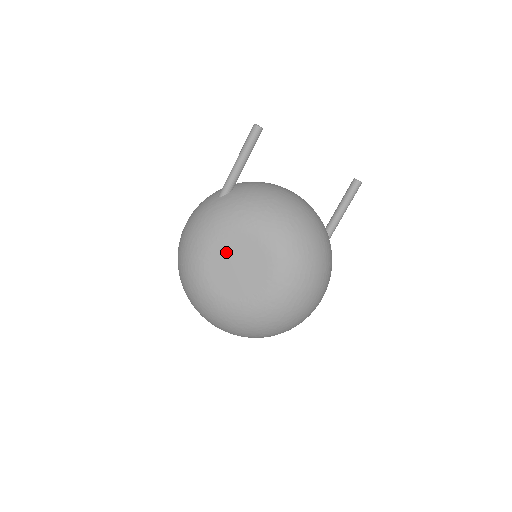
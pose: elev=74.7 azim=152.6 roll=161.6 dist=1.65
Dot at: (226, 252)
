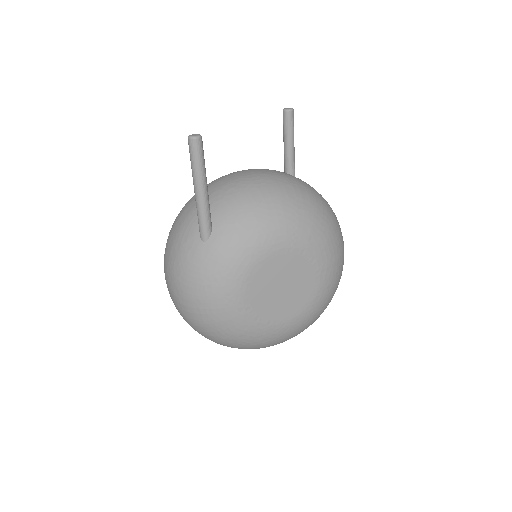
Dot at: (264, 286)
